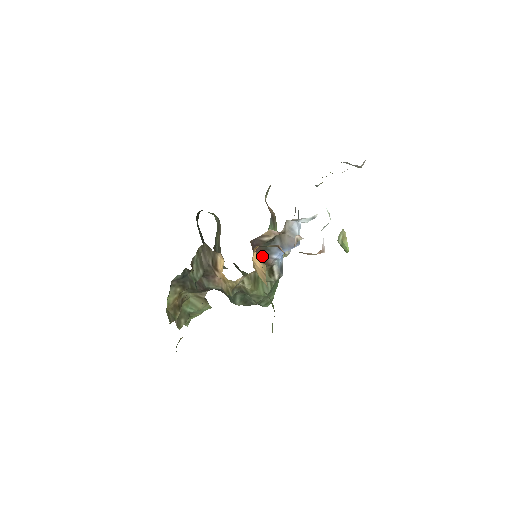
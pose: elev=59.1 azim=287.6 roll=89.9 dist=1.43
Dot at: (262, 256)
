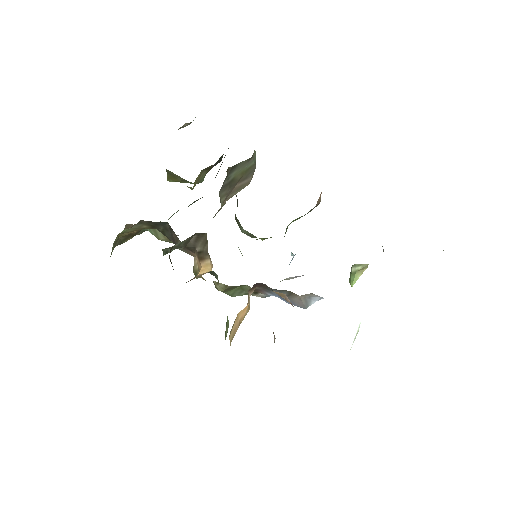
Dot at: (257, 288)
